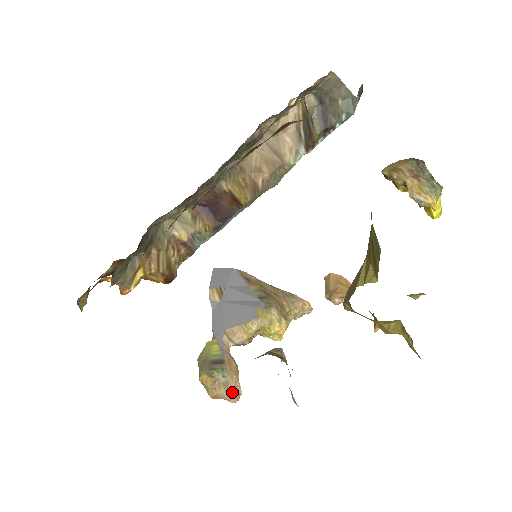
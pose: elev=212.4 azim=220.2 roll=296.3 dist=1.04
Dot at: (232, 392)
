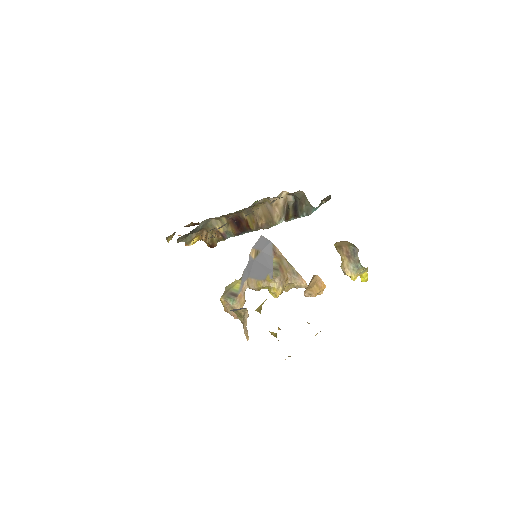
Dot at: (235, 314)
